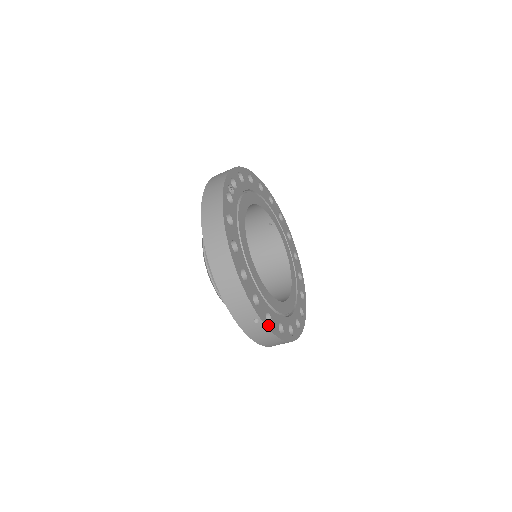
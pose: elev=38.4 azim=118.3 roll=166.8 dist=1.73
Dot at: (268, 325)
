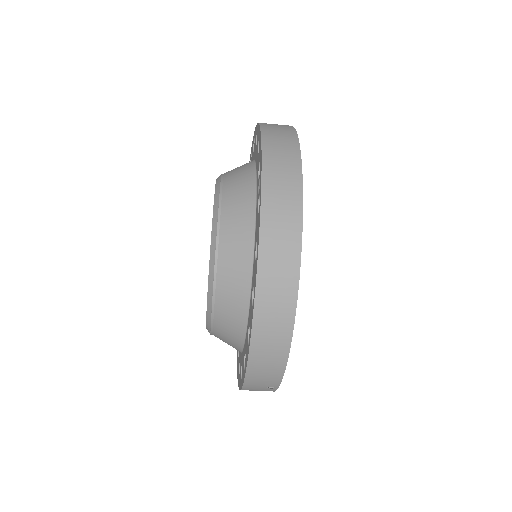
Dot at: occluded
